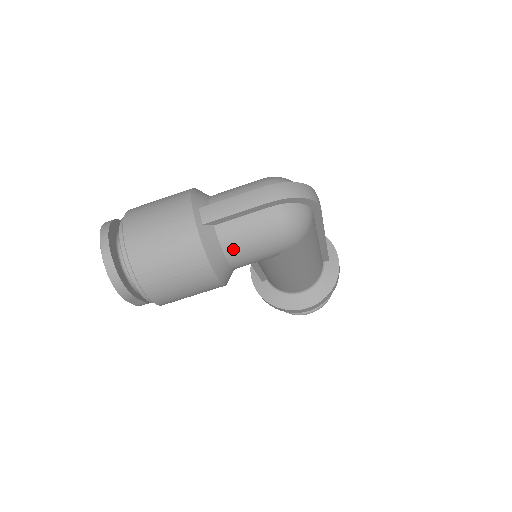
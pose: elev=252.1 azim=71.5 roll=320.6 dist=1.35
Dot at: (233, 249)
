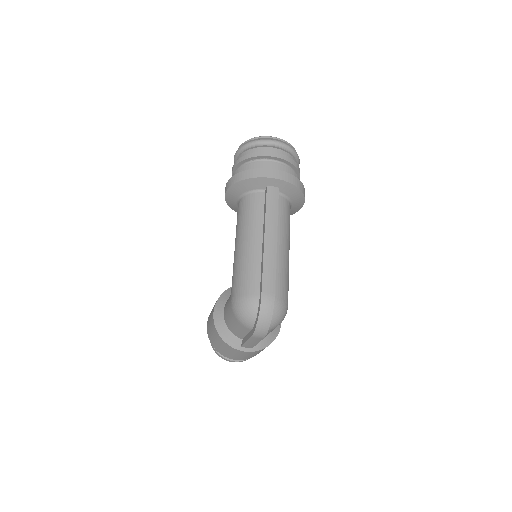
Dot at: occluded
